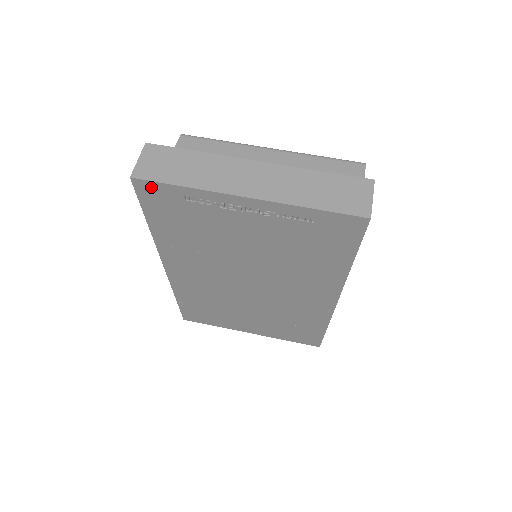
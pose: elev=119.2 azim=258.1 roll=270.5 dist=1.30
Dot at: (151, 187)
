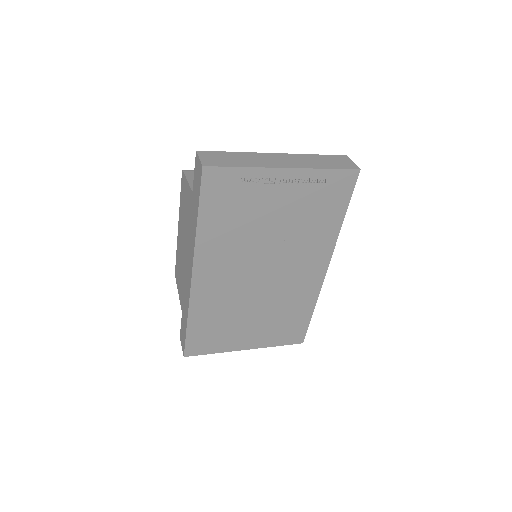
Dot at: (216, 173)
